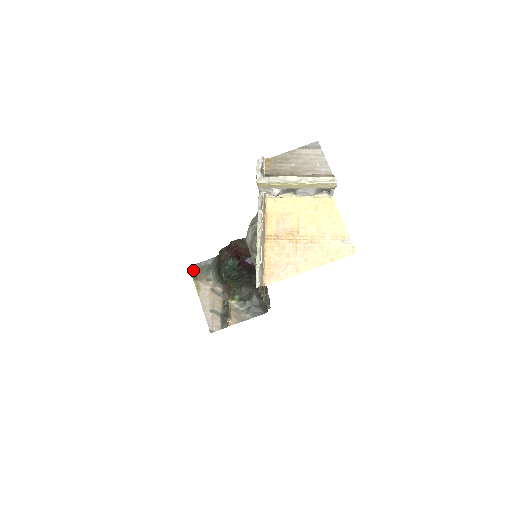
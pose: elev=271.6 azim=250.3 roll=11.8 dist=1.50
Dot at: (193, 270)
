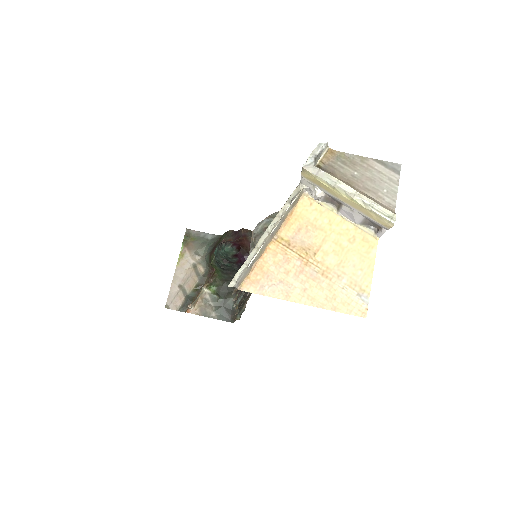
Dot at: (188, 234)
